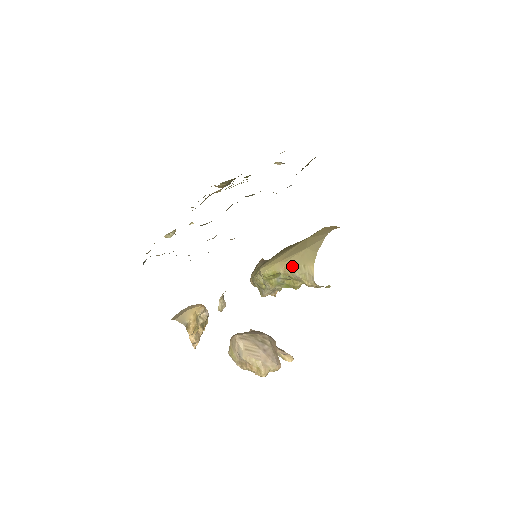
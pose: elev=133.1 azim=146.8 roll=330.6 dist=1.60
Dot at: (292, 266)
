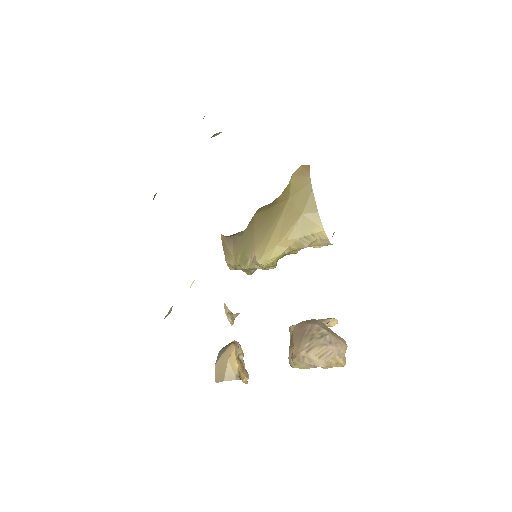
Dot at: (297, 241)
